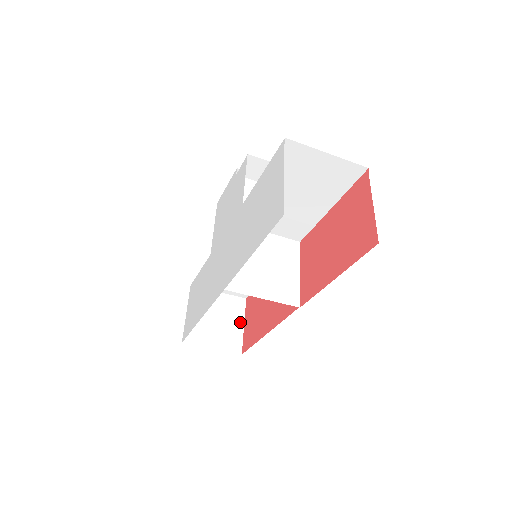
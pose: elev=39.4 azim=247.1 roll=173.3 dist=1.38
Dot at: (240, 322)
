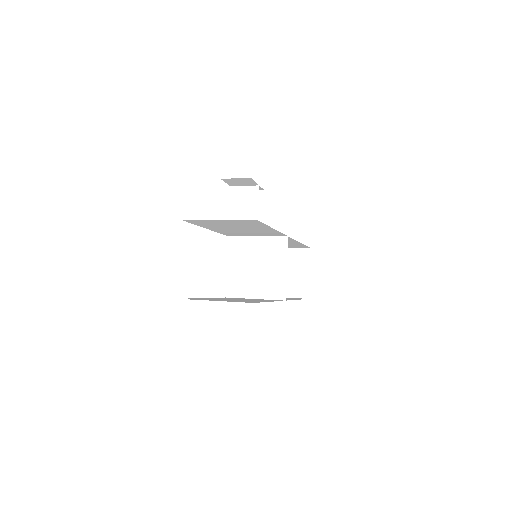
Dot at: (307, 271)
